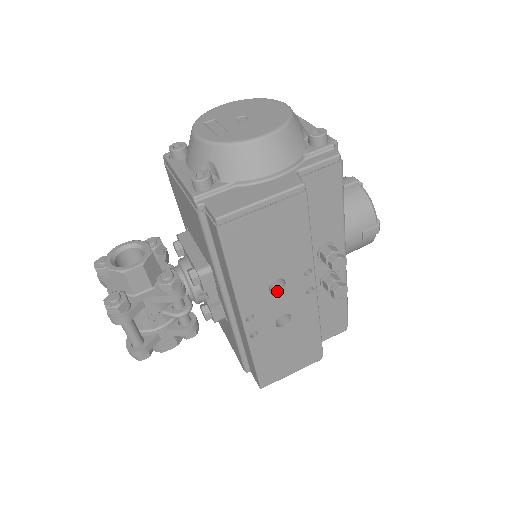
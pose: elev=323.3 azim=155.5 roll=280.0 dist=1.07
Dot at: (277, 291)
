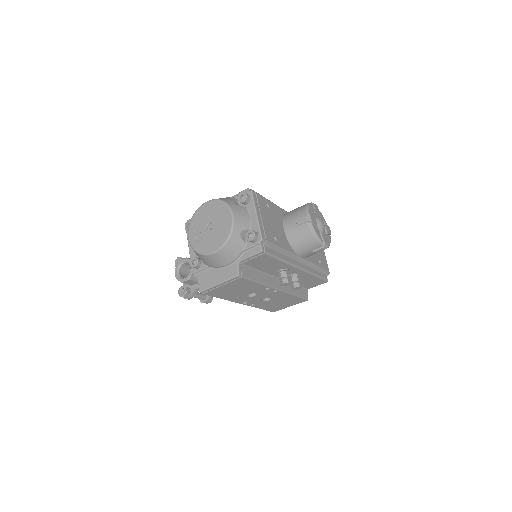
Dot at: (254, 295)
